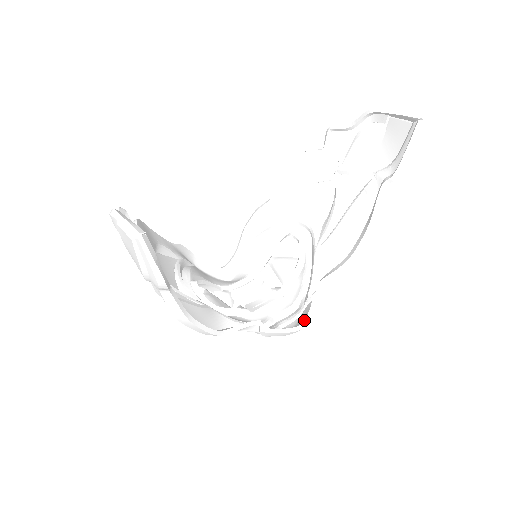
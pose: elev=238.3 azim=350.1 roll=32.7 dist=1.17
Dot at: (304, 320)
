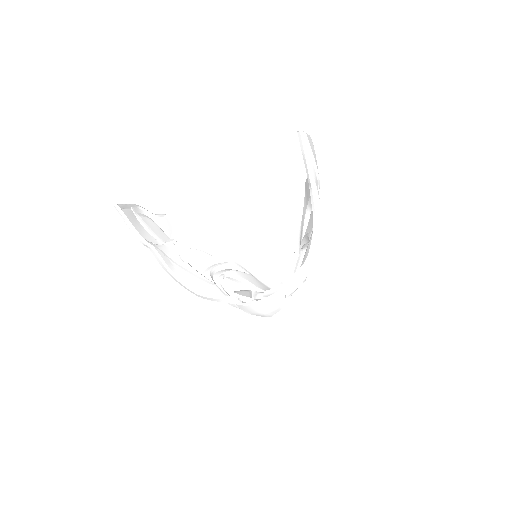
Dot at: (262, 299)
